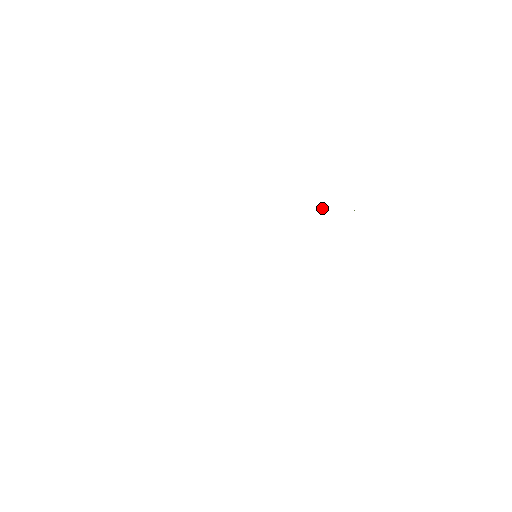
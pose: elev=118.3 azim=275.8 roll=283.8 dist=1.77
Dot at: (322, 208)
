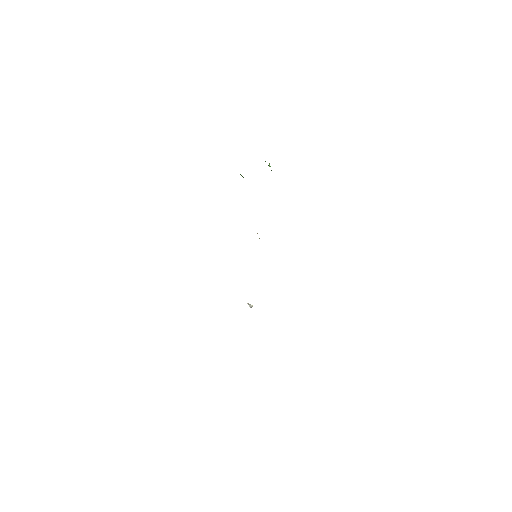
Dot at: occluded
